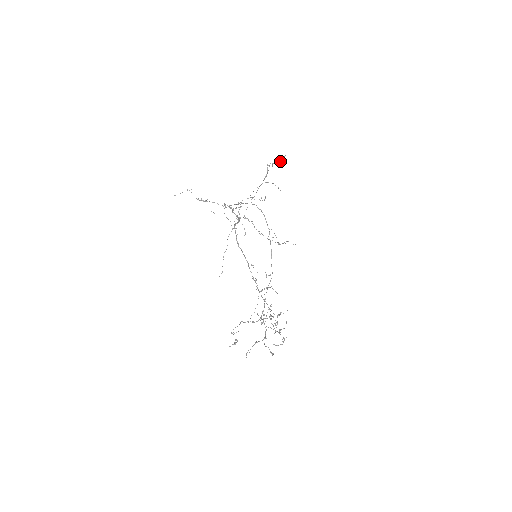
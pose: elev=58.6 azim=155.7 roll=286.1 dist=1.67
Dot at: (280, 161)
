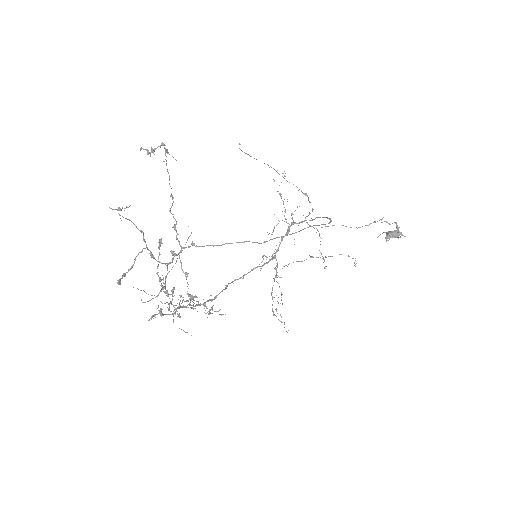
Dot at: (398, 229)
